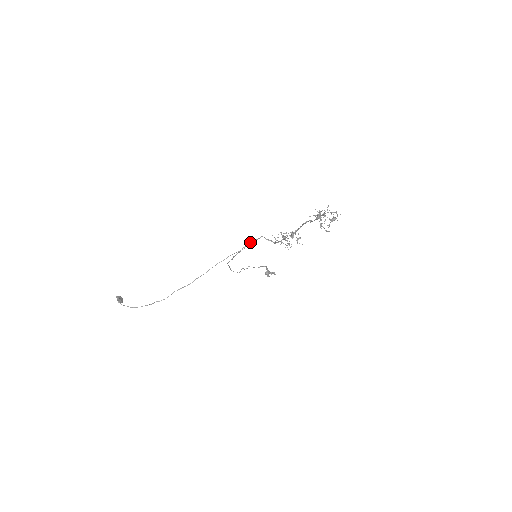
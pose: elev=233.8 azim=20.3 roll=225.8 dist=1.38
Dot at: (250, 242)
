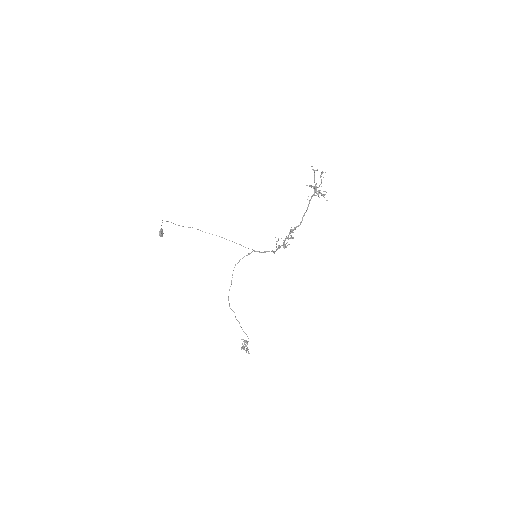
Dot at: (261, 252)
